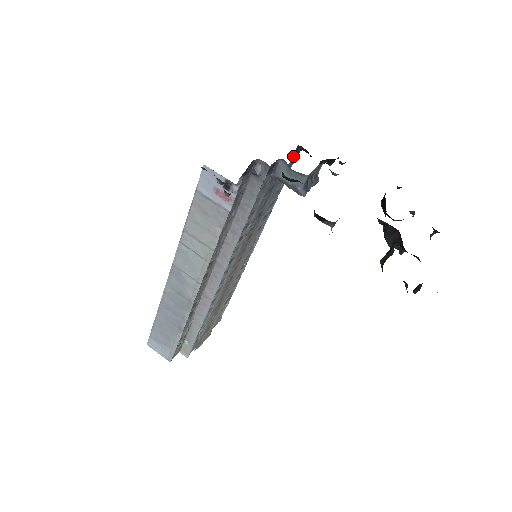
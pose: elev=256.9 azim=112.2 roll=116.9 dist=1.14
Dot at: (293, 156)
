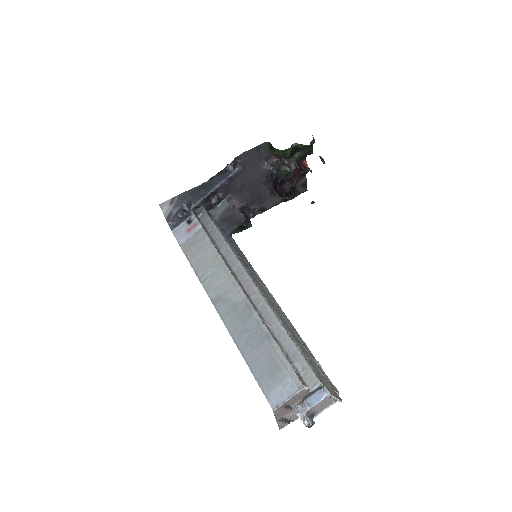
Dot at: occluded
